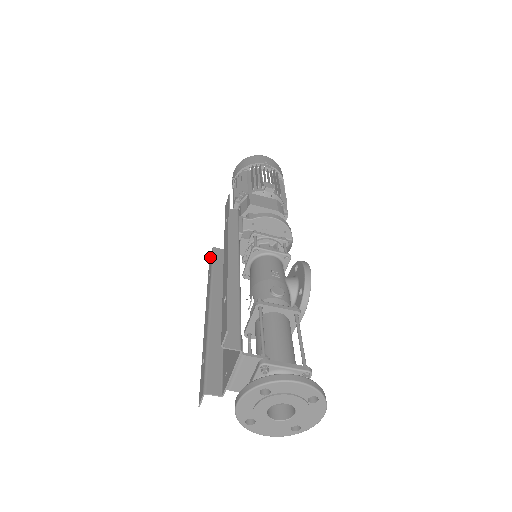
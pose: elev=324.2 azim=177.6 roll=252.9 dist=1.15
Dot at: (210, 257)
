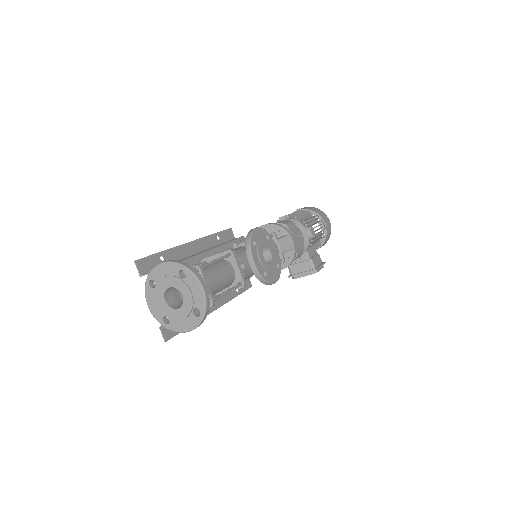
Dot at: (248, 283)
